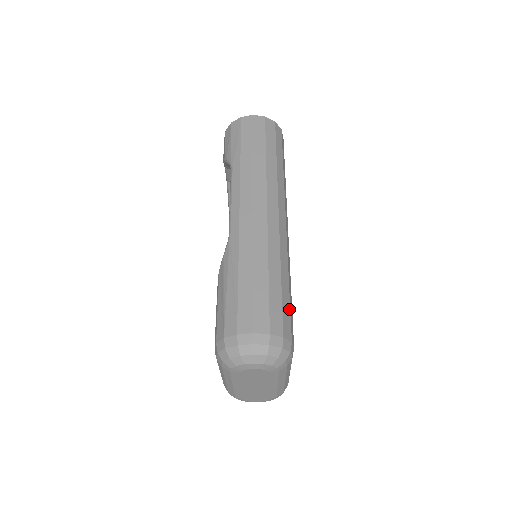
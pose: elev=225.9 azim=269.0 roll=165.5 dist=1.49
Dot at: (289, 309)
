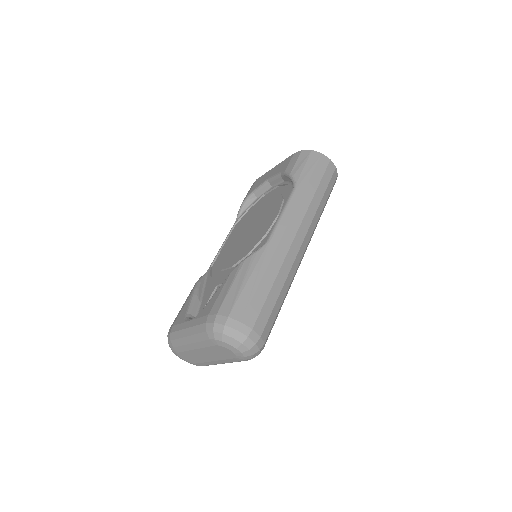
Dot at: (274, 323)
